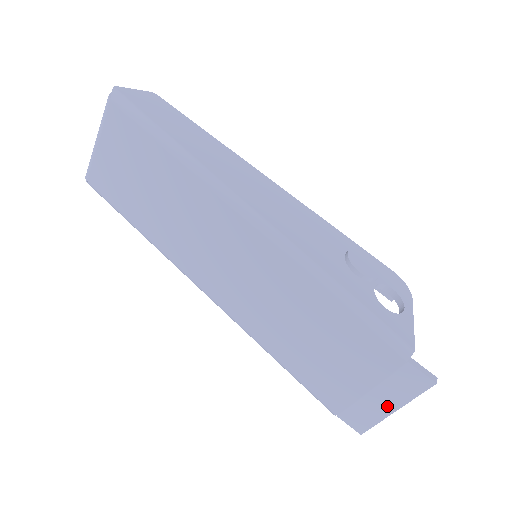
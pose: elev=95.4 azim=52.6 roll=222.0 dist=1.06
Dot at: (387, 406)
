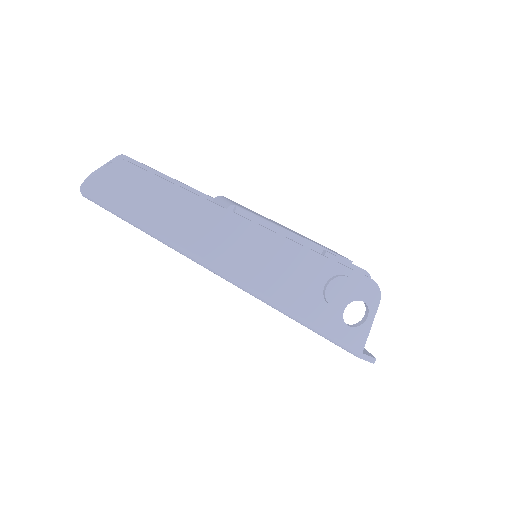
Dot at: occluded
